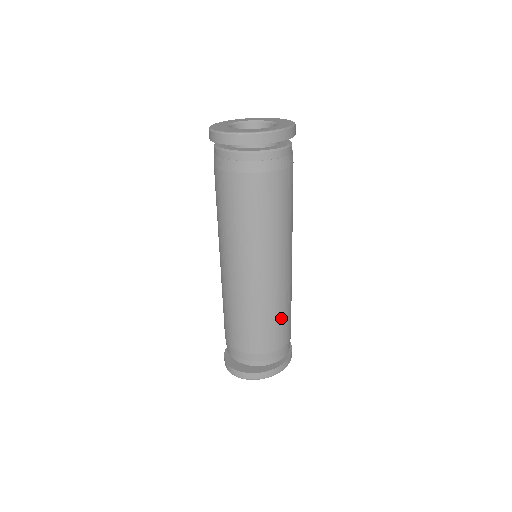
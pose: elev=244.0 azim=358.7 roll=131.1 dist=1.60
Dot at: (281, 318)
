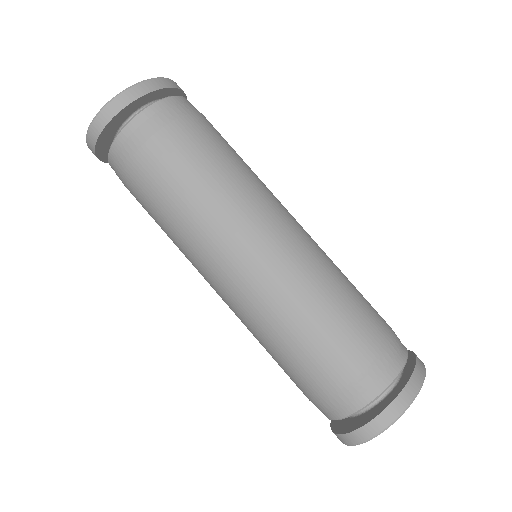
Dot at: (348, 295)
